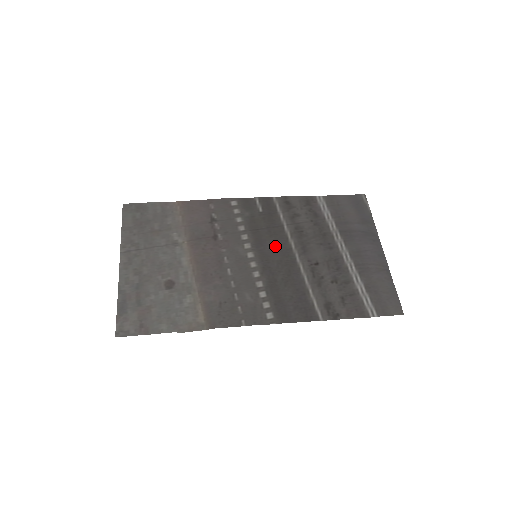
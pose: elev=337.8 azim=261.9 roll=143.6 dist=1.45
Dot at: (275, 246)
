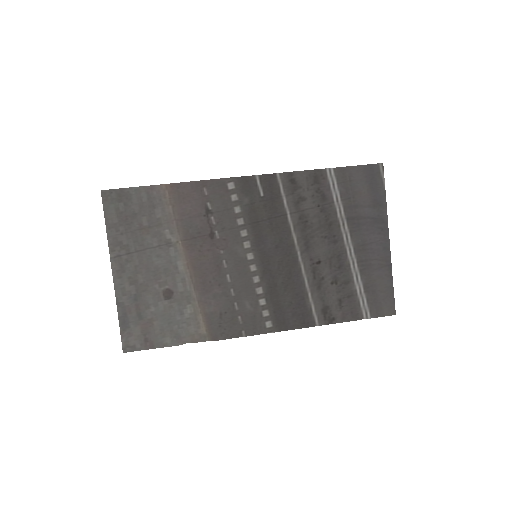
Dot at: (276, 243)
